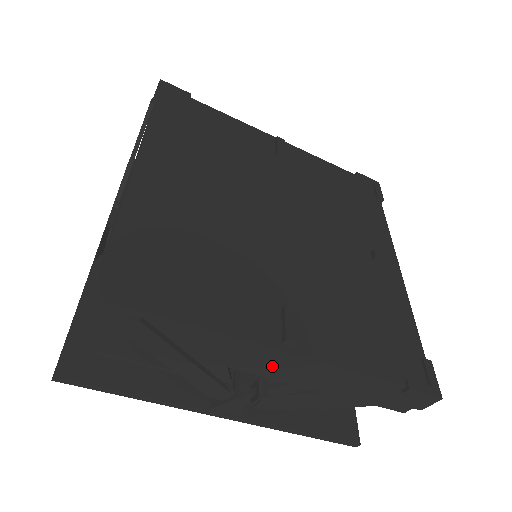
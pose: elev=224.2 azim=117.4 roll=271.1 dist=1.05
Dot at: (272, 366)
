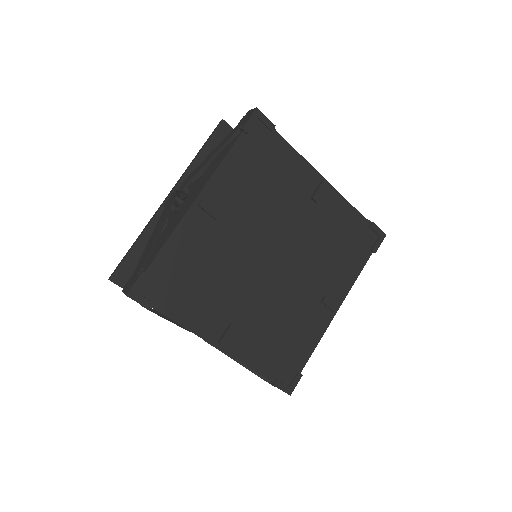
Dot at: occluded
